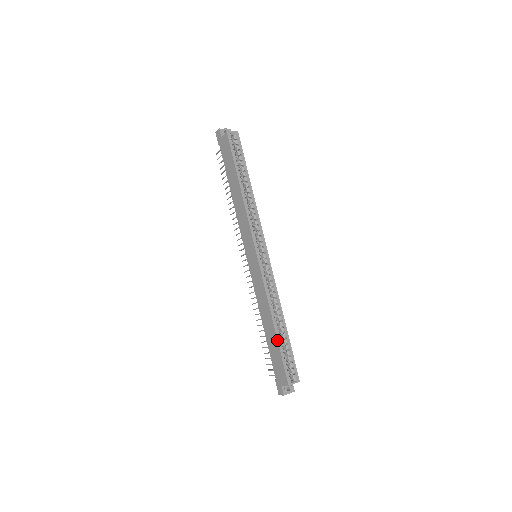
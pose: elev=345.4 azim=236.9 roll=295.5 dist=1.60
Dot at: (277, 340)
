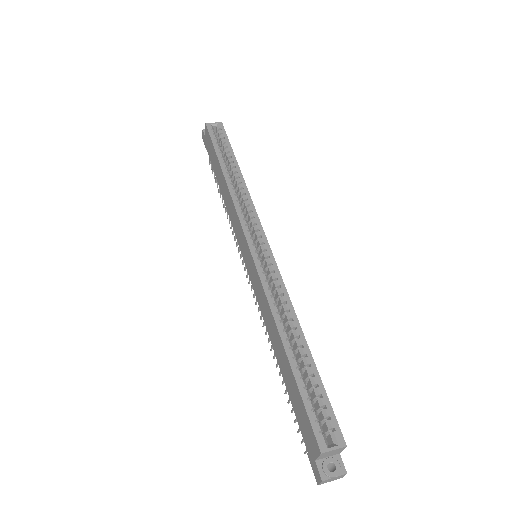
Dot at: (290, 368)
